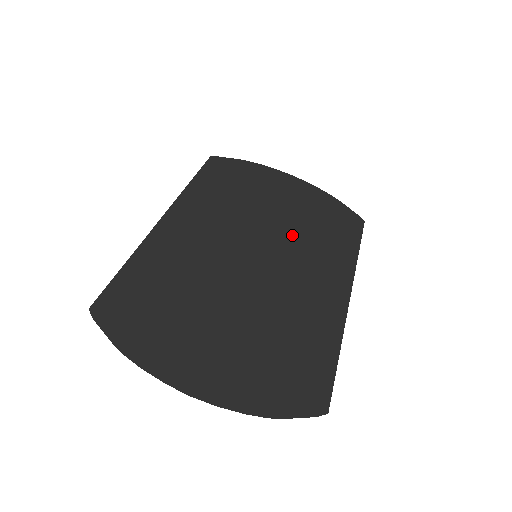
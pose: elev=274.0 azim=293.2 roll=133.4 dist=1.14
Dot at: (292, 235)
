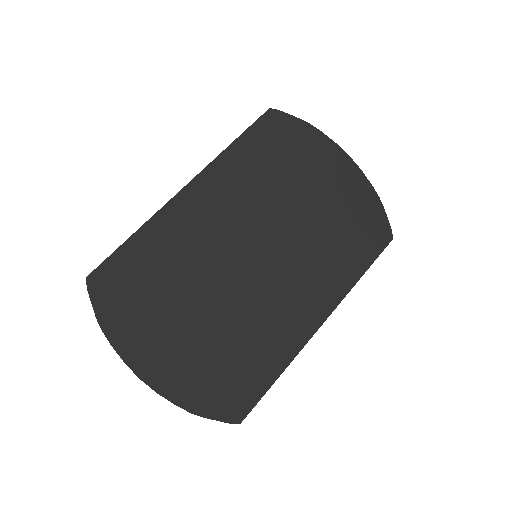
Dot at: (305, 239)
